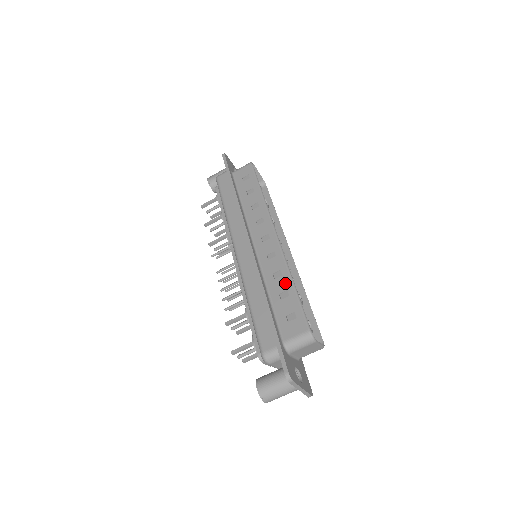
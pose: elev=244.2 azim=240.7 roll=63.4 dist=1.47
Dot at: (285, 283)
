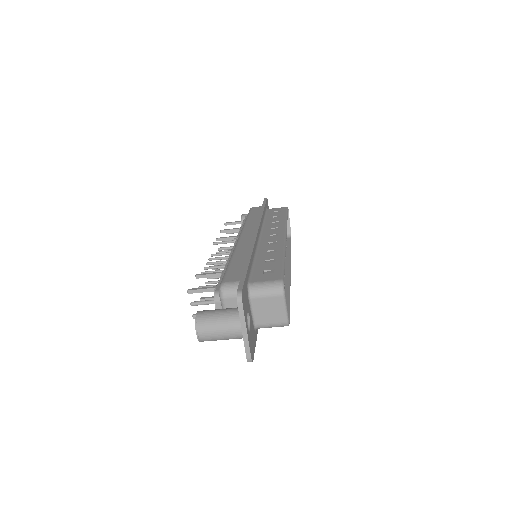
Dot at: (276, 255)
